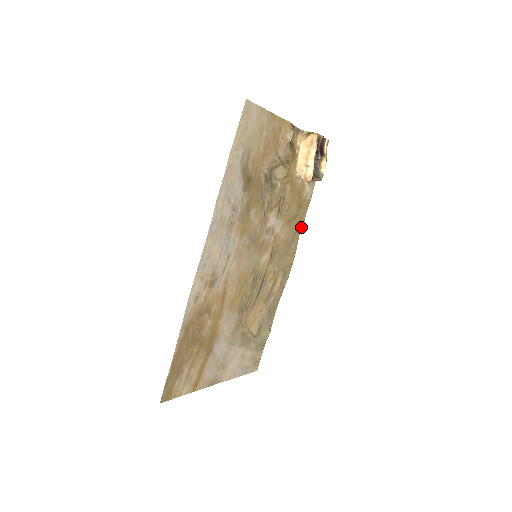
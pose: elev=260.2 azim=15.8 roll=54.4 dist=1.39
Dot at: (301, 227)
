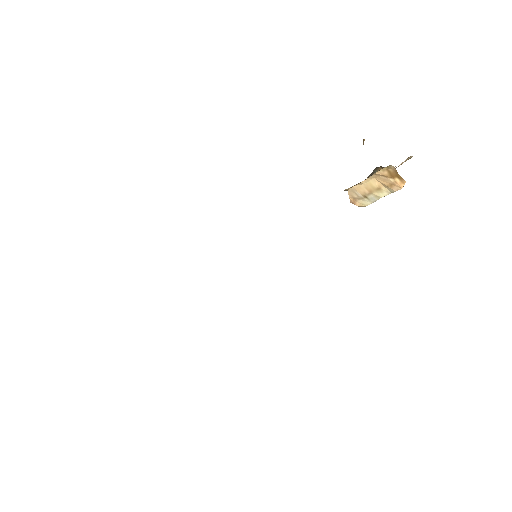
Dot at: occluded
